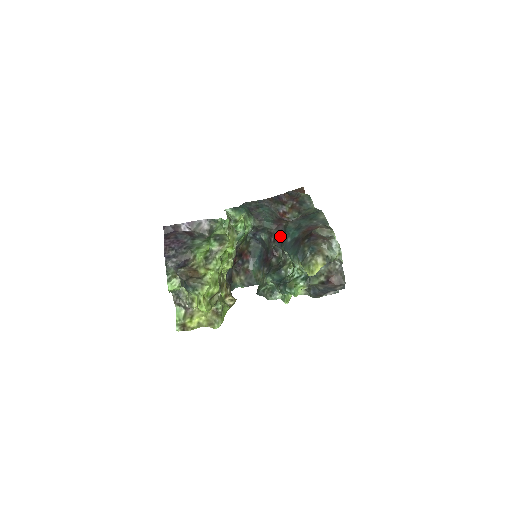
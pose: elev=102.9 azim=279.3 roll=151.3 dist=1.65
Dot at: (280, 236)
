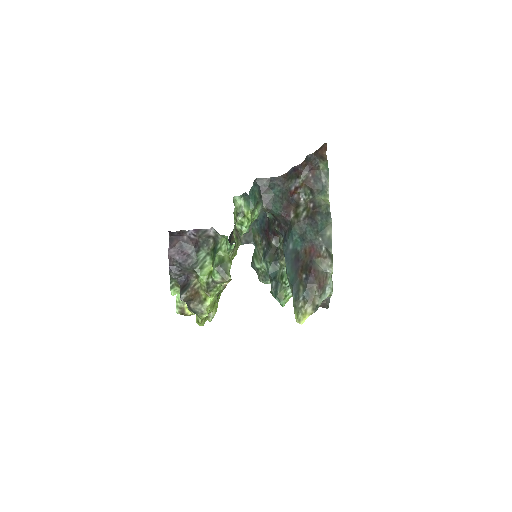
Dot at: (284, 227)
